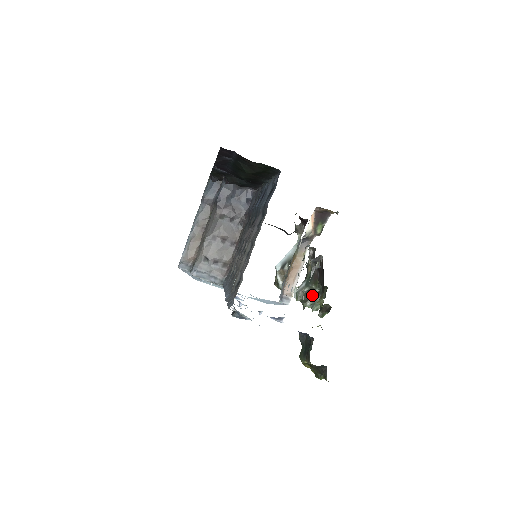
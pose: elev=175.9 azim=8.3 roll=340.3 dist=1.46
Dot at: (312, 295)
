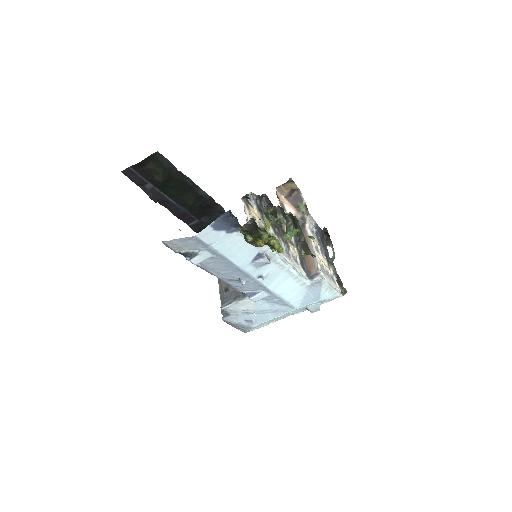
Dot at: occluded
